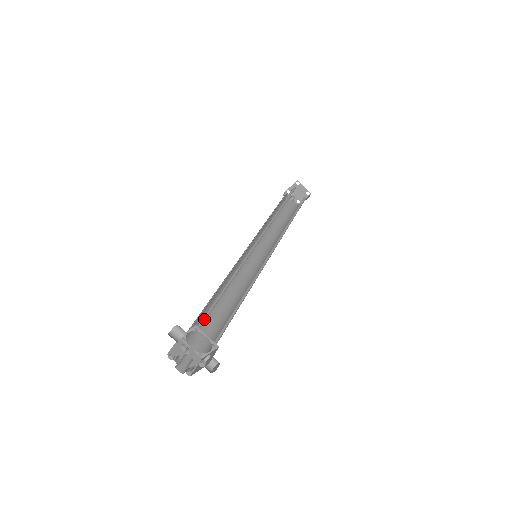
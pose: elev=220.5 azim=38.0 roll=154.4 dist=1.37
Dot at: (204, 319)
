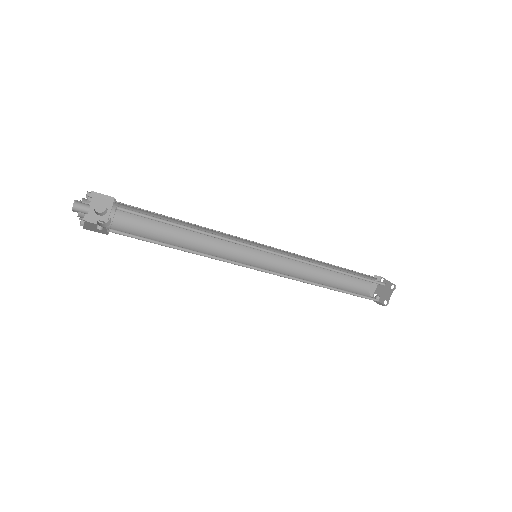
Dot at: (131, 209)
